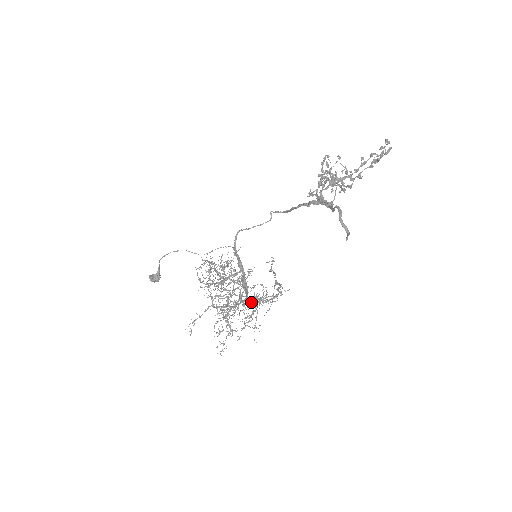
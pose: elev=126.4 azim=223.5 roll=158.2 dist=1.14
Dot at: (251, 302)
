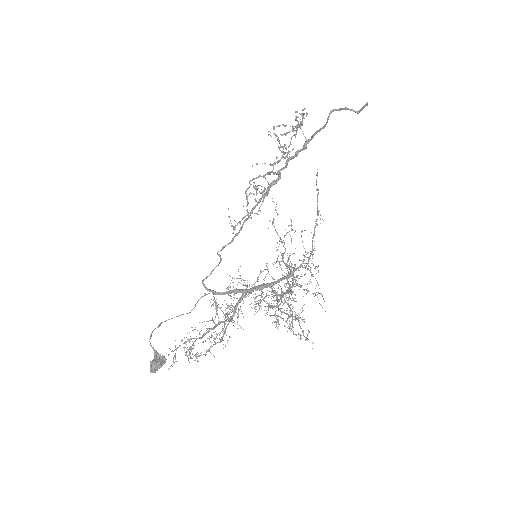
Dot at: (308, 252)
